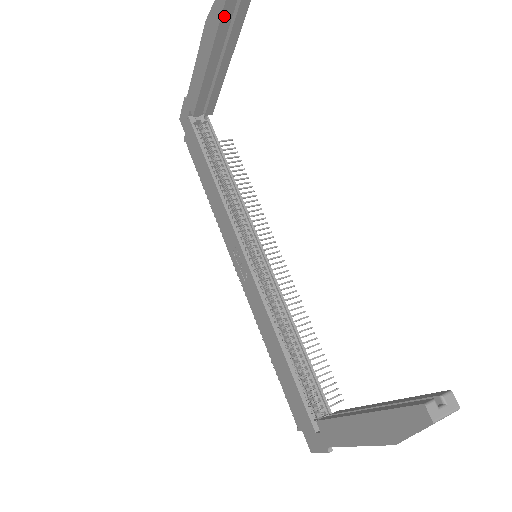
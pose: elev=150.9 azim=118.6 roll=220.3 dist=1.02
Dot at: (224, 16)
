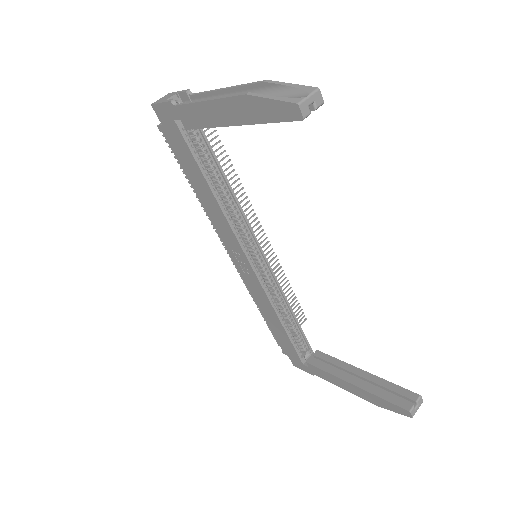
Dot at: (283, 120)
